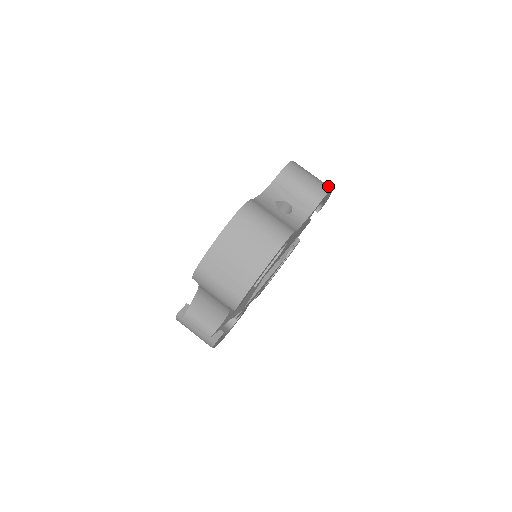
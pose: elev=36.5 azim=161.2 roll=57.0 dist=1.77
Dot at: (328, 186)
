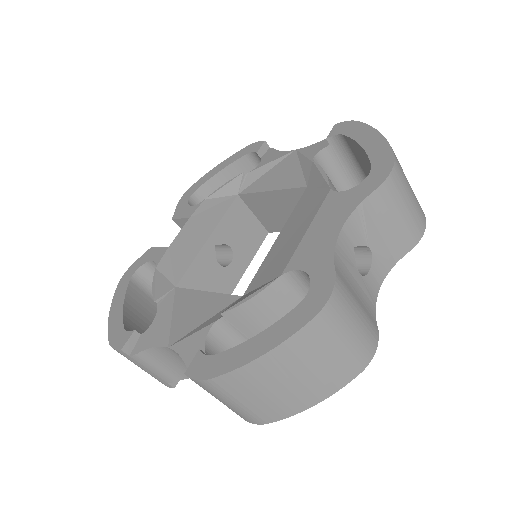
Dot at: occluded
